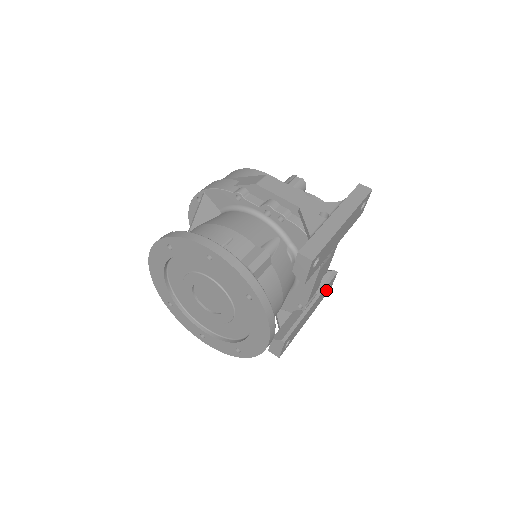
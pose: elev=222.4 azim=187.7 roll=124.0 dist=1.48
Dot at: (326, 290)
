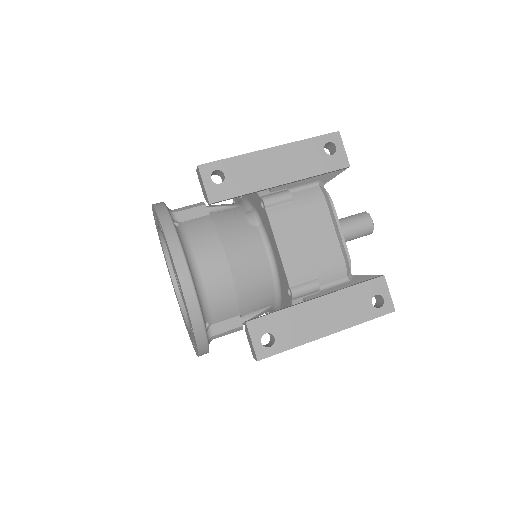
Dot at: (366, 299)
